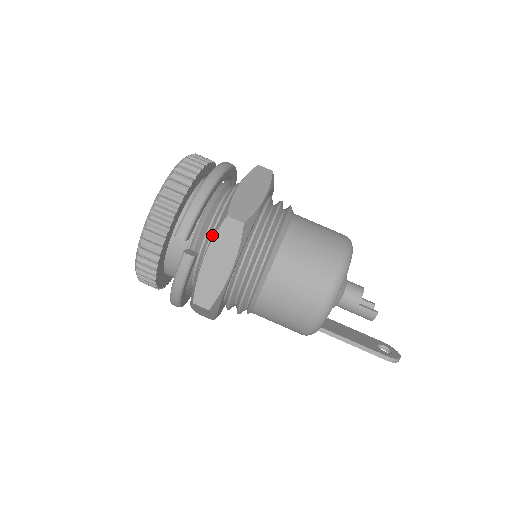
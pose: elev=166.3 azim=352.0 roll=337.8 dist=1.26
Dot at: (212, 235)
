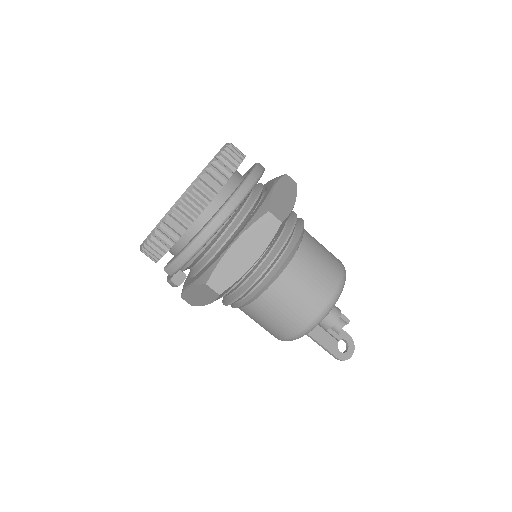
Dot at: (196, 280)
